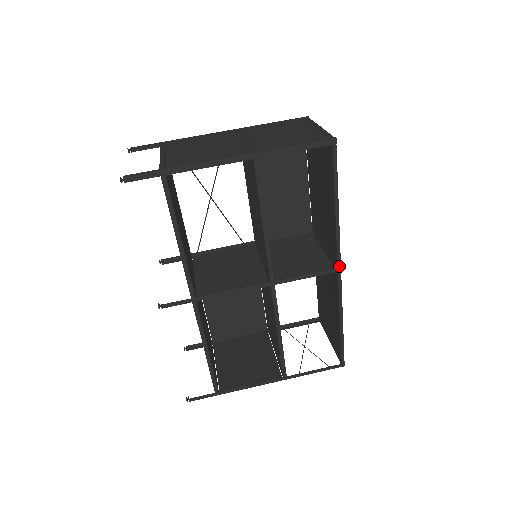
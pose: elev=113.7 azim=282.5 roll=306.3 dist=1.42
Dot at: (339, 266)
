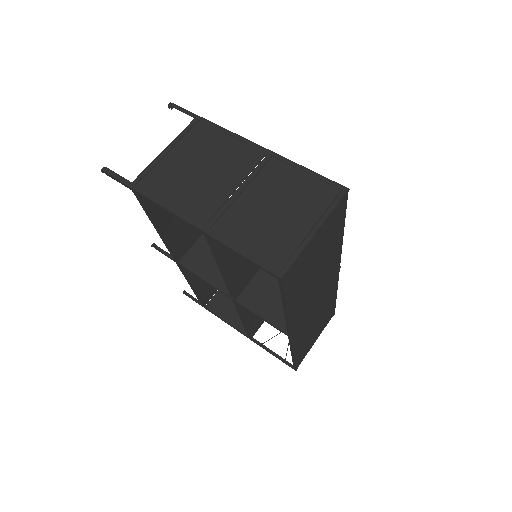
Dot at: (289, 334)
